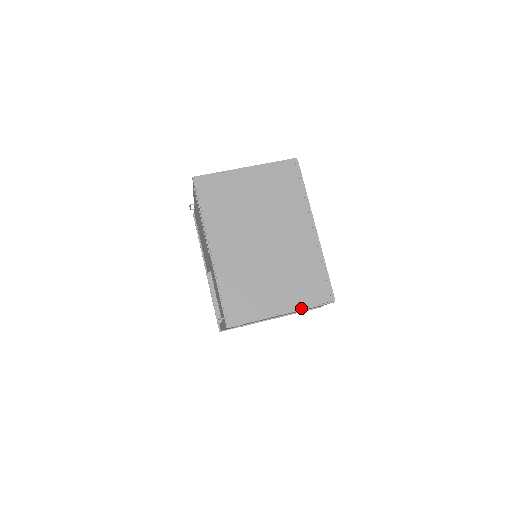
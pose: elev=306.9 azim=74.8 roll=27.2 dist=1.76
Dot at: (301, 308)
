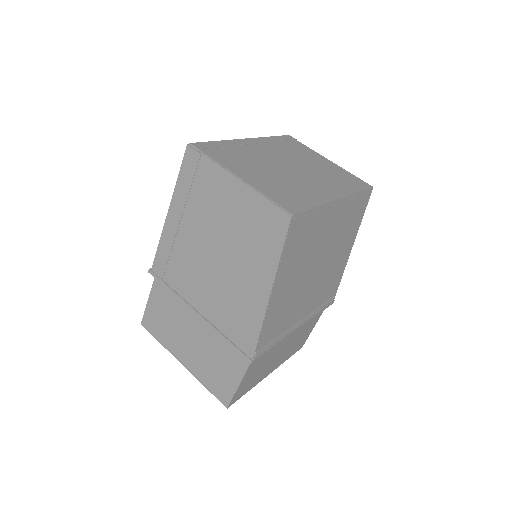
Dot at: (258, 190)
